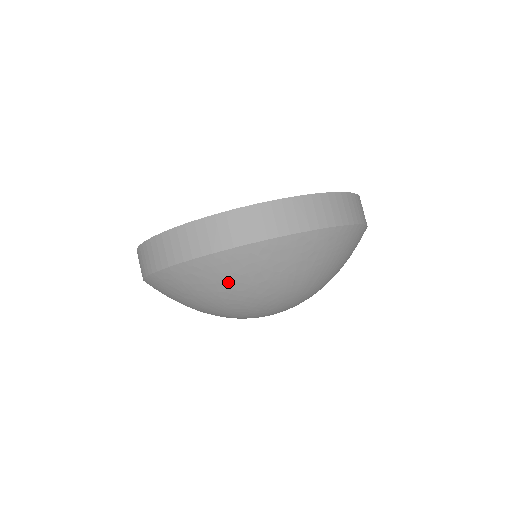
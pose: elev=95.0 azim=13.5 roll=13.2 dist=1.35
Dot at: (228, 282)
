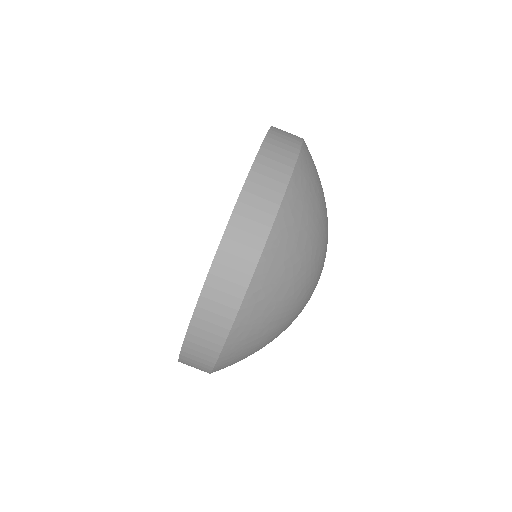
Dot at: (286, 276)
